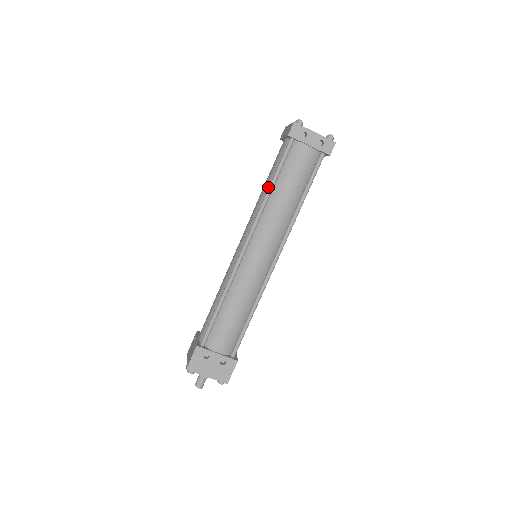
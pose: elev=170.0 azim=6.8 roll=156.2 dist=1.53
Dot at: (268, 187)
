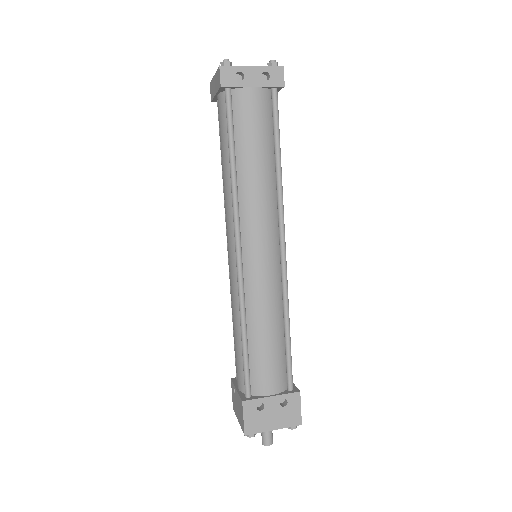
Dot at: (228, 165)
